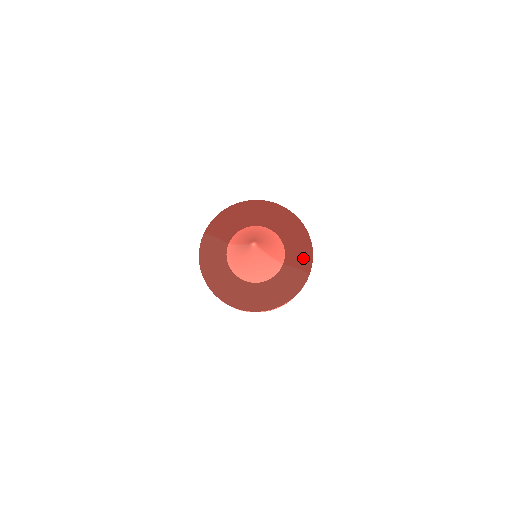
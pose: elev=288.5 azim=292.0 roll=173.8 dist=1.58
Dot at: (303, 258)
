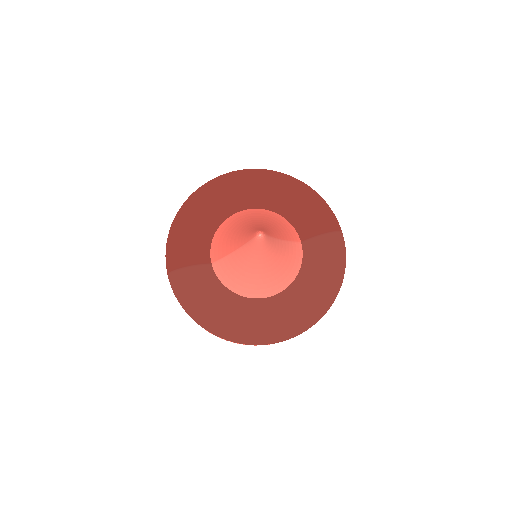
Dot at: (322, 216)
